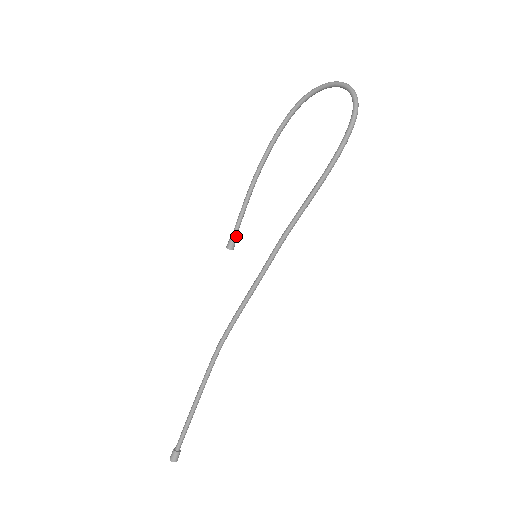
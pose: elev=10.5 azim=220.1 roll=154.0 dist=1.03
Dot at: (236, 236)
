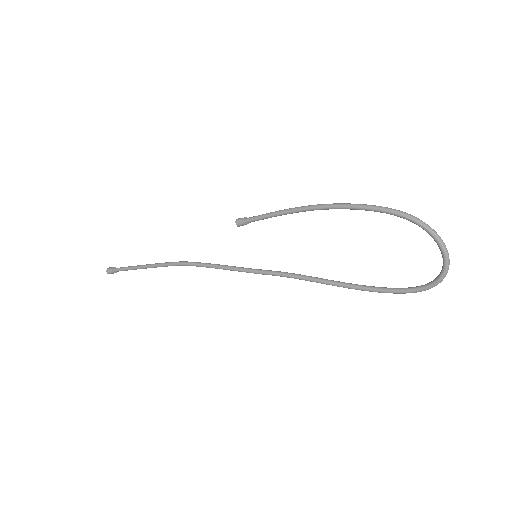
Dot at: (251, 221)
